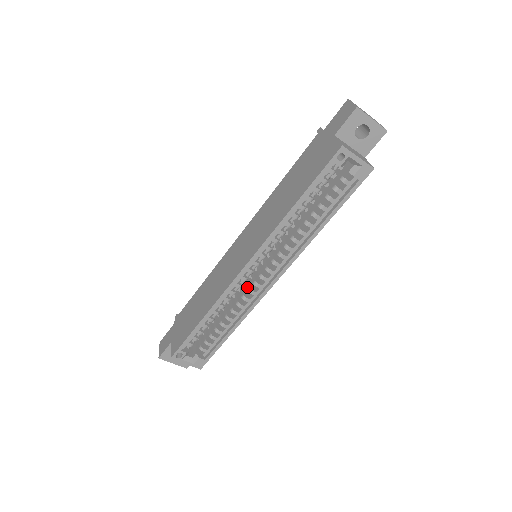
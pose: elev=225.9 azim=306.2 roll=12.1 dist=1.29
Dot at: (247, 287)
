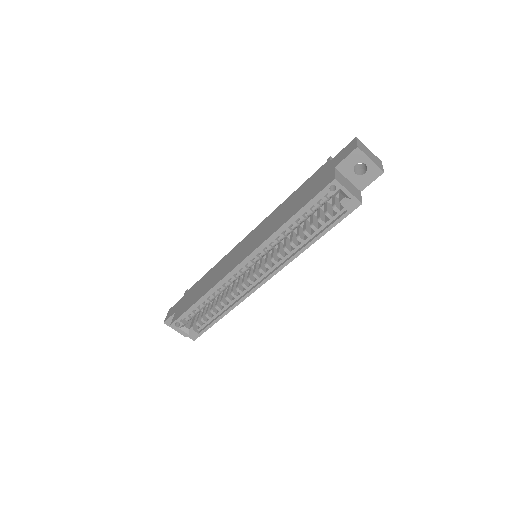
Dot at: (242, 281)
